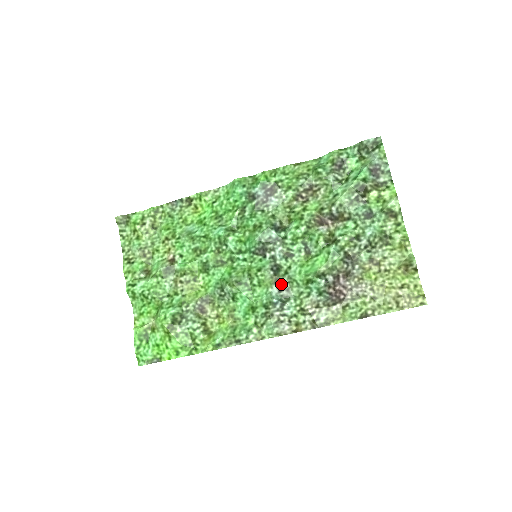
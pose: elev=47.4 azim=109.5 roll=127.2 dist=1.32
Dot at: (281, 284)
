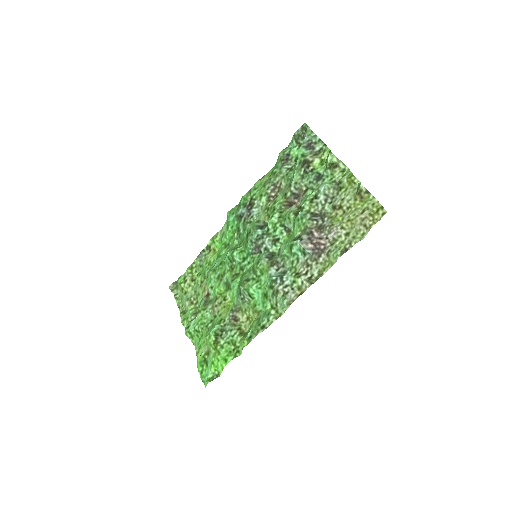
Dot at: (276, 264)
